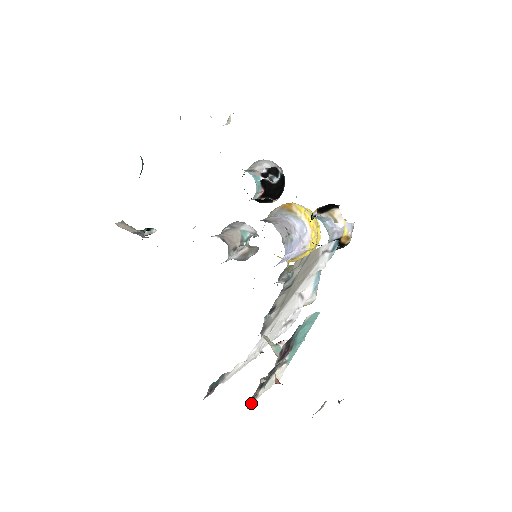
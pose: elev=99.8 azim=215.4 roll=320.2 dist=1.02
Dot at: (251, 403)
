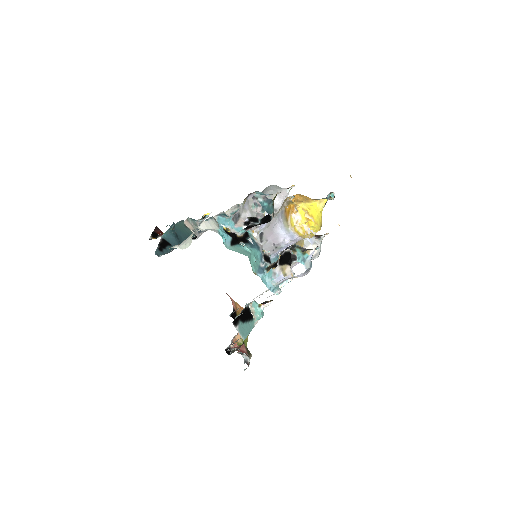
Dot at: (238, 334)
